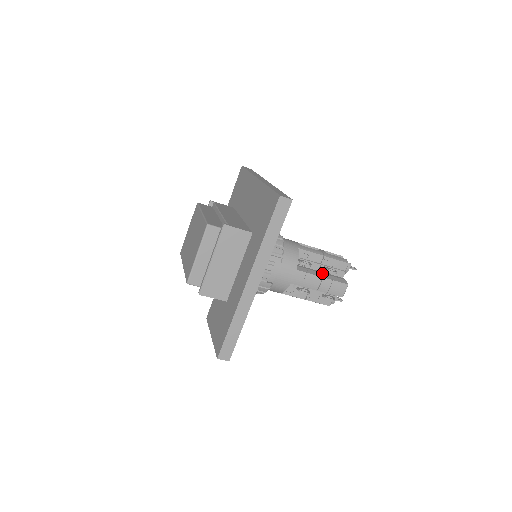
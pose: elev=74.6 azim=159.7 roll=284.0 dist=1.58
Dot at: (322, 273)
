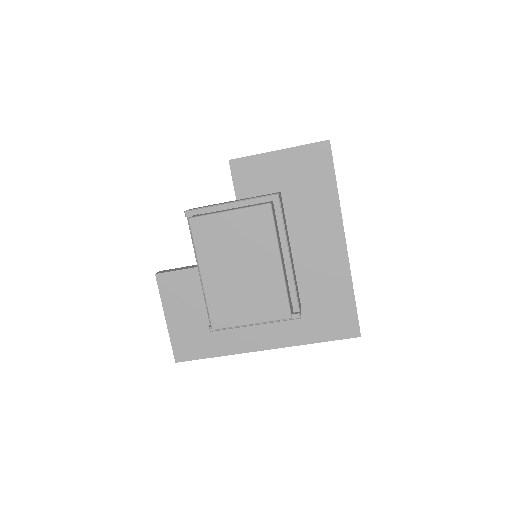
Dot at: occluded
